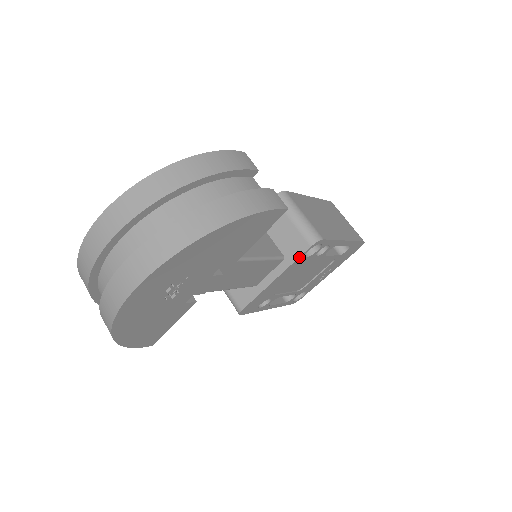
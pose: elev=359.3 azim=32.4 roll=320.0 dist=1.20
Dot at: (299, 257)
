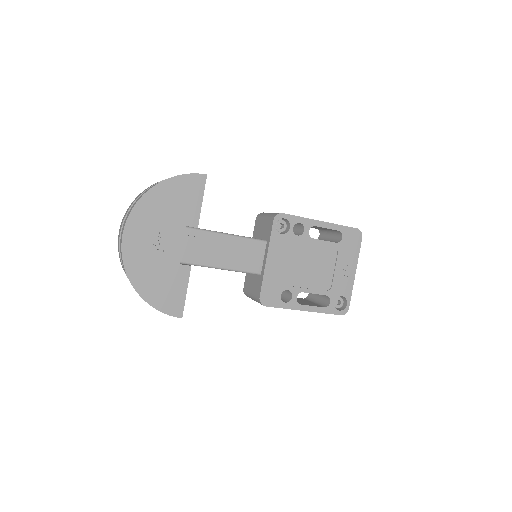
Dot at: (272, 232)
